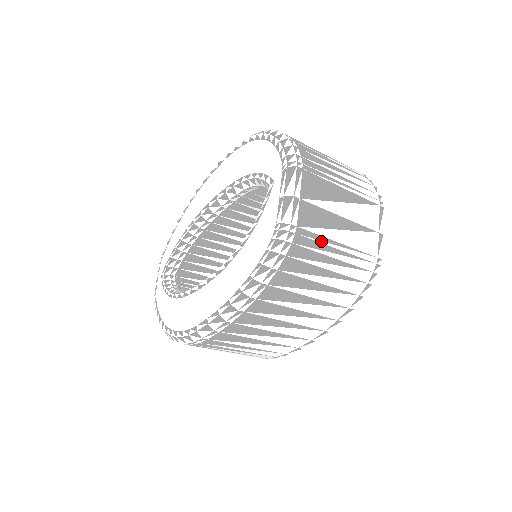
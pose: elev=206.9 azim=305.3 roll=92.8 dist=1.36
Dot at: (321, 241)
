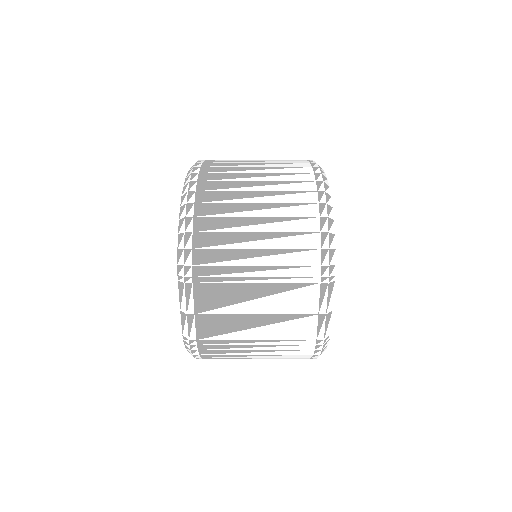
Dot at: (231, 343)
